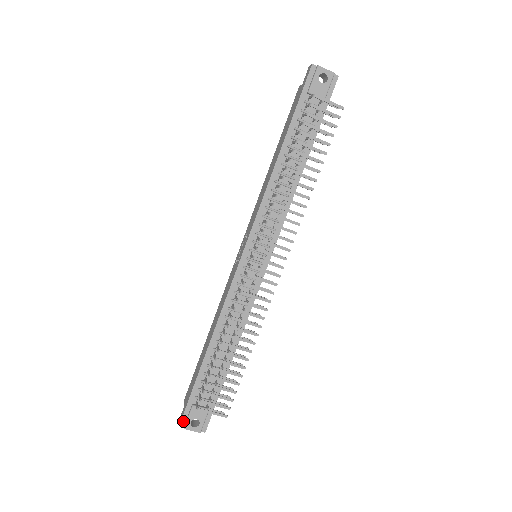
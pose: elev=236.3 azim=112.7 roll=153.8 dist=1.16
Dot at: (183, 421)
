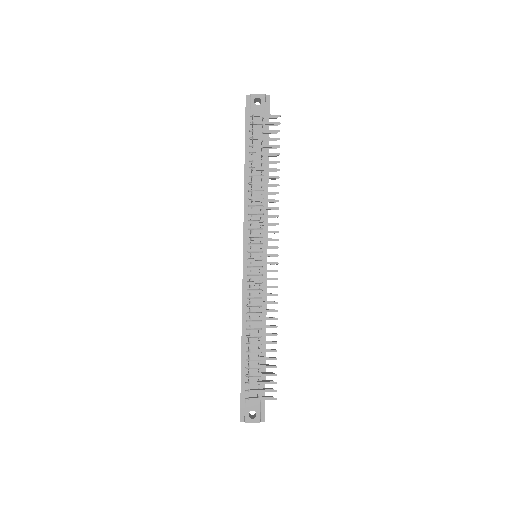
Dot at: (242, 416)
